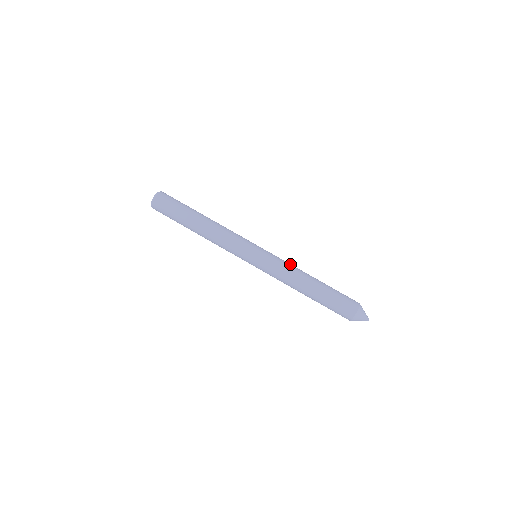
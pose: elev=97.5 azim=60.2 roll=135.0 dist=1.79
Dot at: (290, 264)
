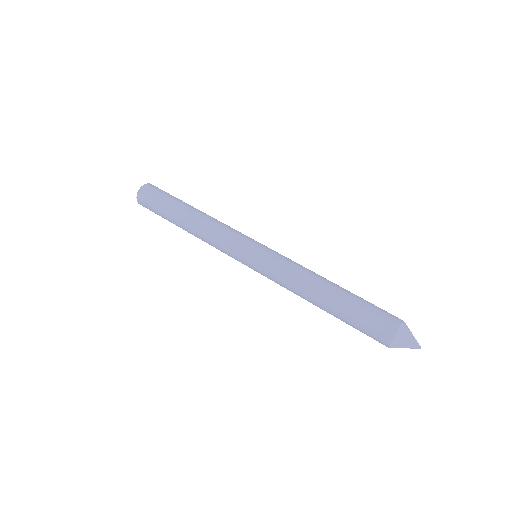
Dot at: occluded
